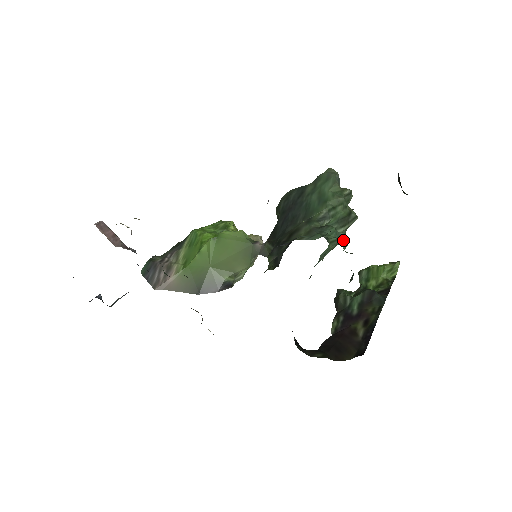
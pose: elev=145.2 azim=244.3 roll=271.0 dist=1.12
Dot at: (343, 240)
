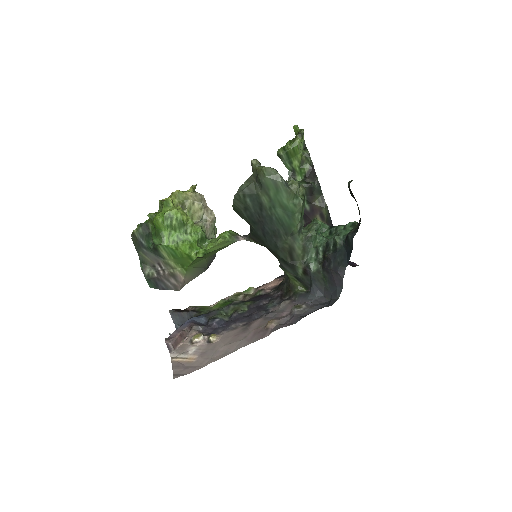
Dot at: (319, 230)
